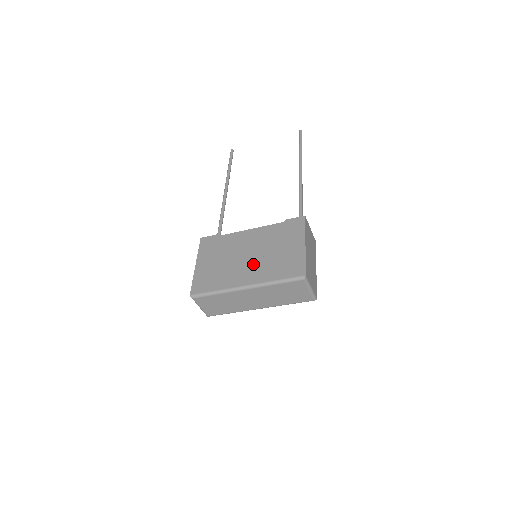
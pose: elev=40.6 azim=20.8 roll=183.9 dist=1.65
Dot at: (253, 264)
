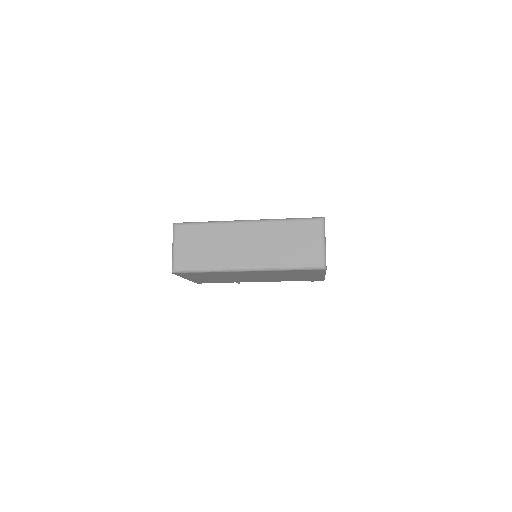
Dot at: occluded
